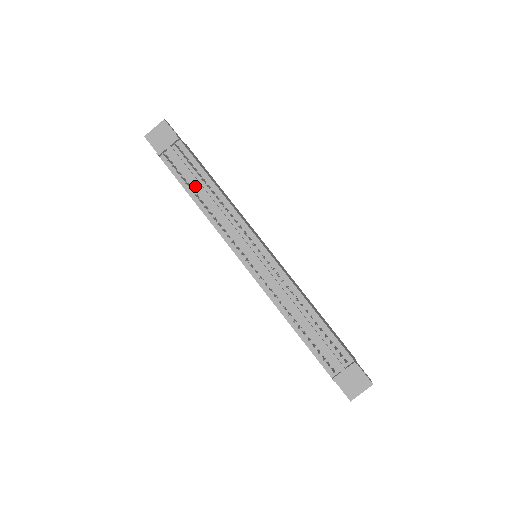
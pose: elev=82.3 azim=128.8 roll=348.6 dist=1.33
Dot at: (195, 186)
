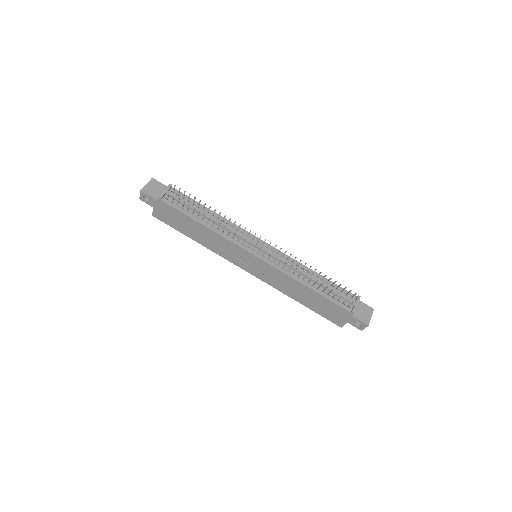
Dot at: (197, 214)
